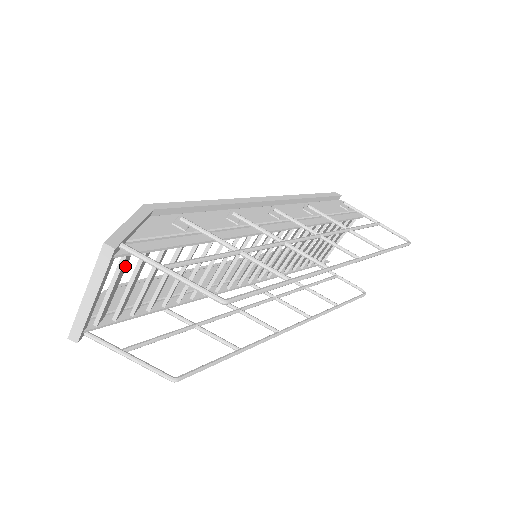
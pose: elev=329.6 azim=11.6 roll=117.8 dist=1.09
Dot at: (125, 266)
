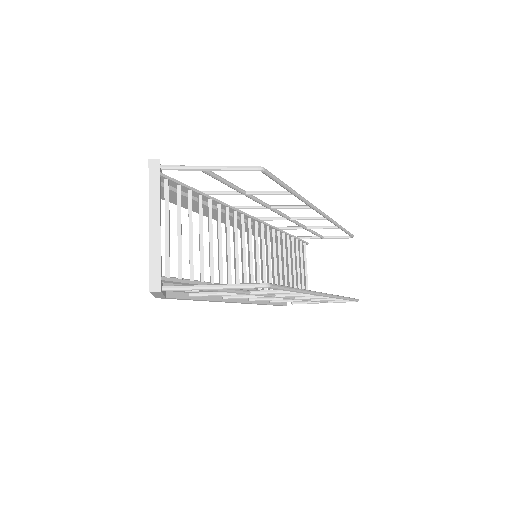
Dot at: occluded
